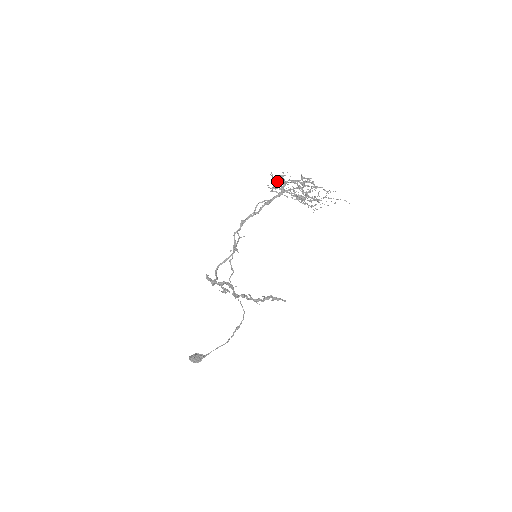
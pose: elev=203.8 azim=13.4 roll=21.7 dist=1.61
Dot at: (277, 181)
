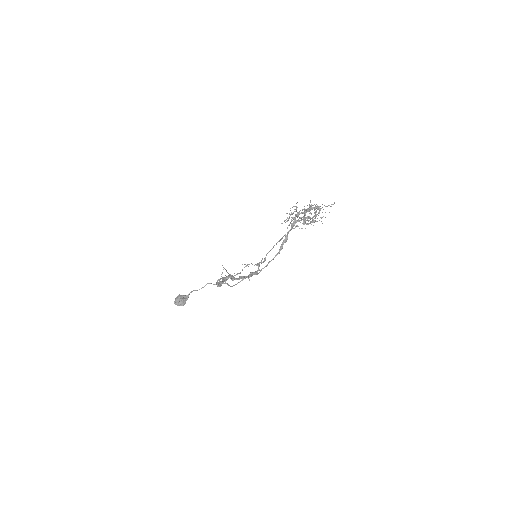
Dot at: occluded
